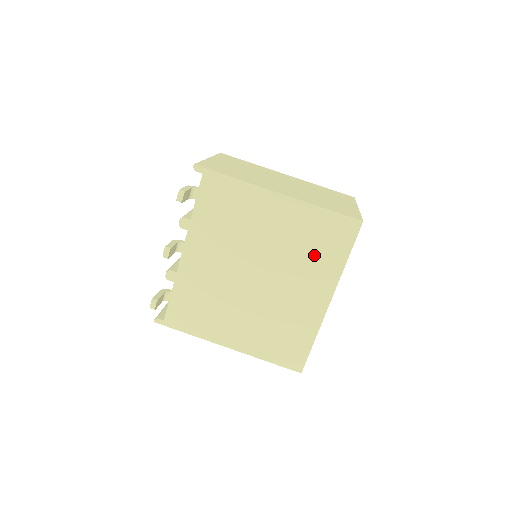
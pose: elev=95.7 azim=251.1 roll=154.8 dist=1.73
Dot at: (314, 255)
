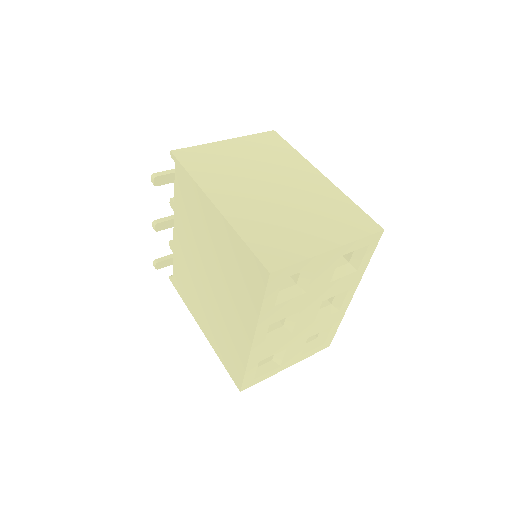
Dot at: (239, 285)
